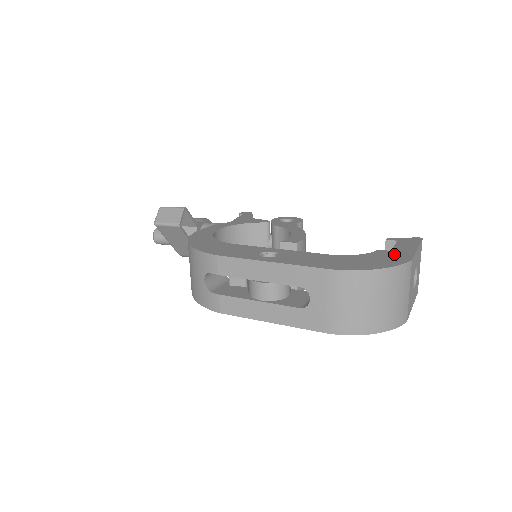
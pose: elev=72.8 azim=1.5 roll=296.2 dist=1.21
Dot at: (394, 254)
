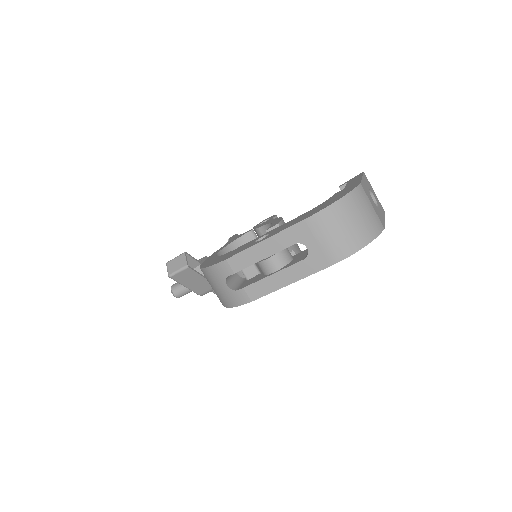
Dot at: (347, 188)
